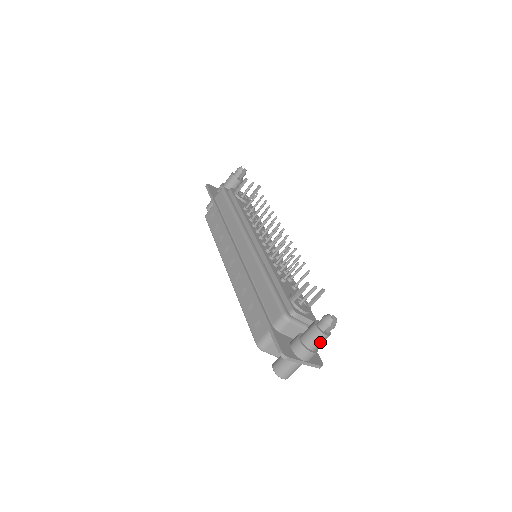
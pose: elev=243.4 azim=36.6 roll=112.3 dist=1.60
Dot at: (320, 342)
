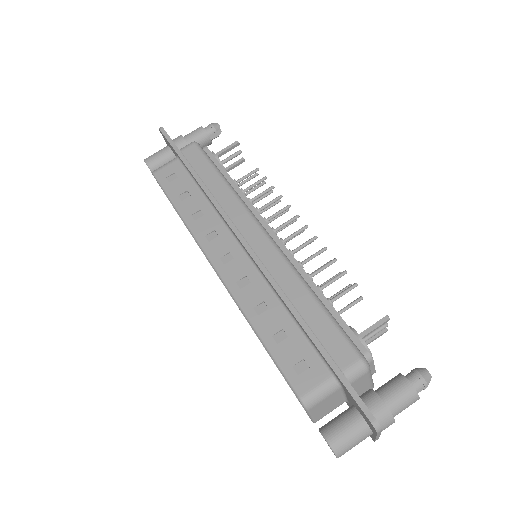
Dot at: (407, 407)
